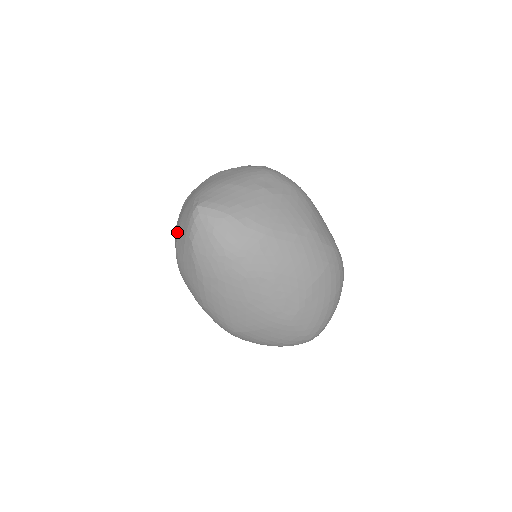
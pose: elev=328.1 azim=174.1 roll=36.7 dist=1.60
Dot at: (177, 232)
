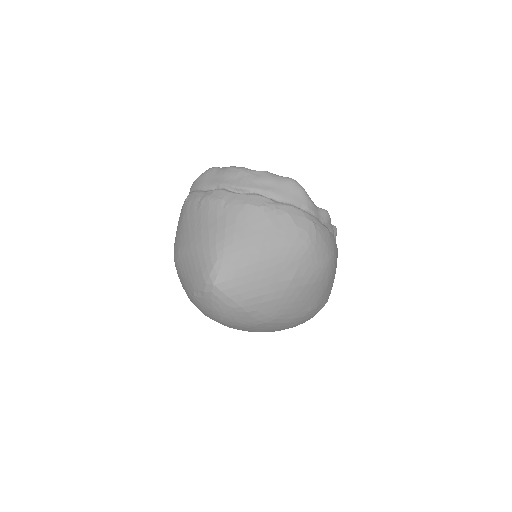
Dot at: (184, 247)
